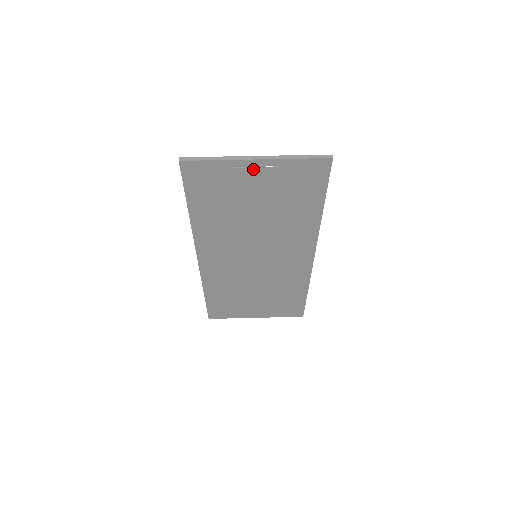
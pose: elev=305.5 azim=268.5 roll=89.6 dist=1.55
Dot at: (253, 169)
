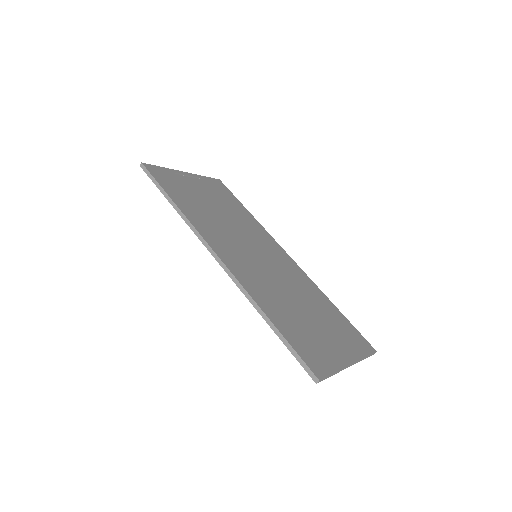
Dot at: (188, 178)
